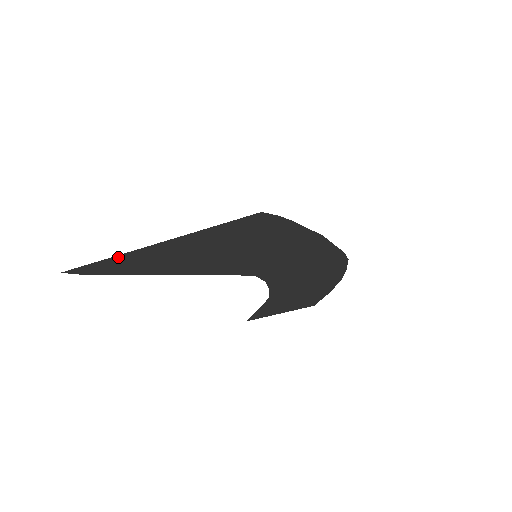
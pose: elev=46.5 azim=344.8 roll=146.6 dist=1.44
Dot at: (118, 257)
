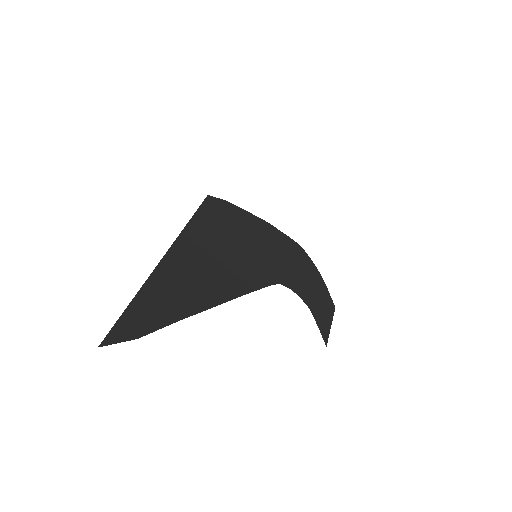
Dot at: (146, 288)
